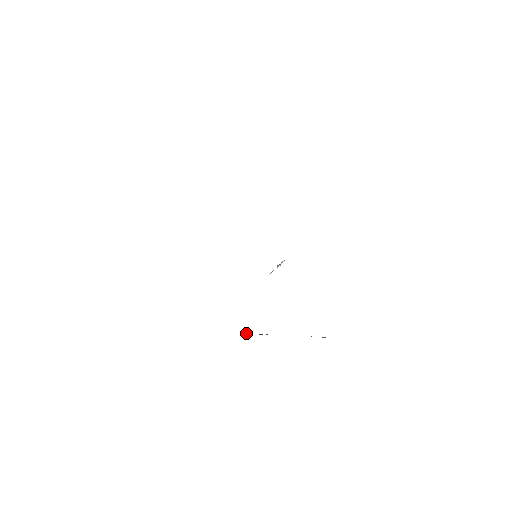
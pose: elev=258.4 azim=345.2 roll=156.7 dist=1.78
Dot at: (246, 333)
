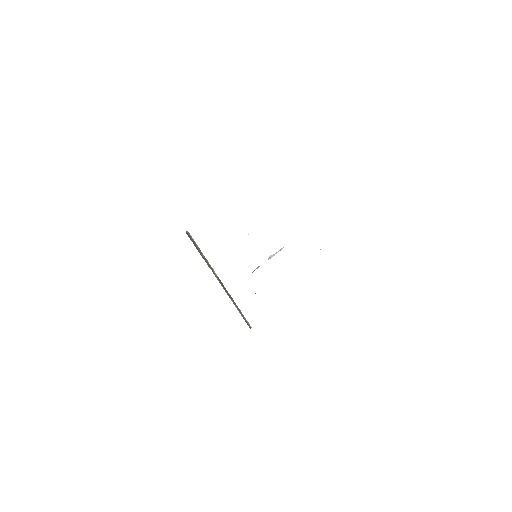
Dot at: (200, 250)
